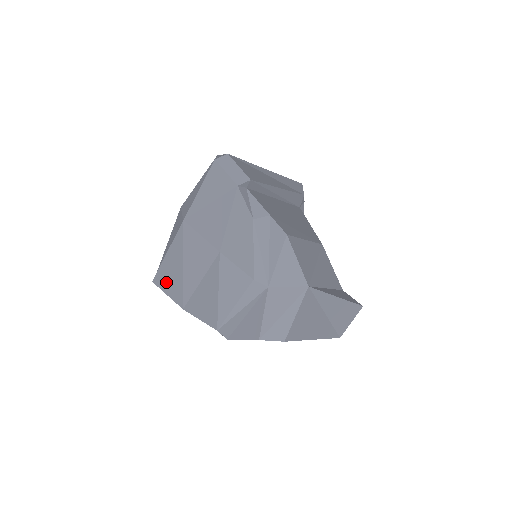
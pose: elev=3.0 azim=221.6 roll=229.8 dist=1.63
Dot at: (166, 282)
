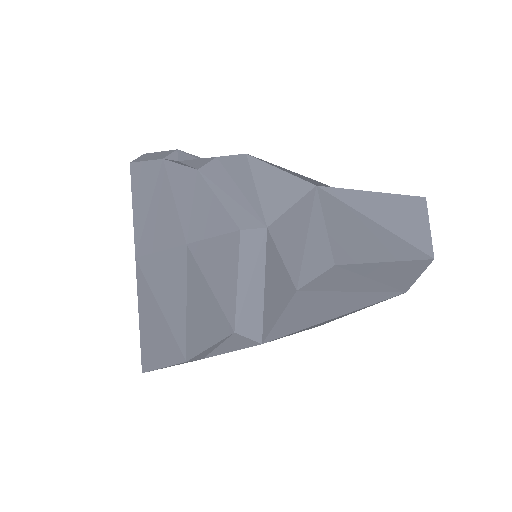
Dot at: (154, 352)
